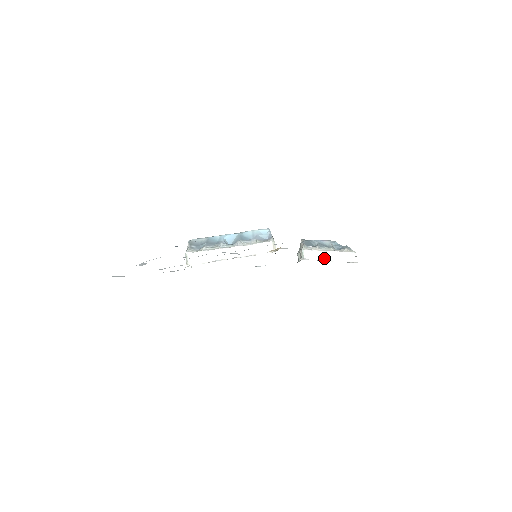
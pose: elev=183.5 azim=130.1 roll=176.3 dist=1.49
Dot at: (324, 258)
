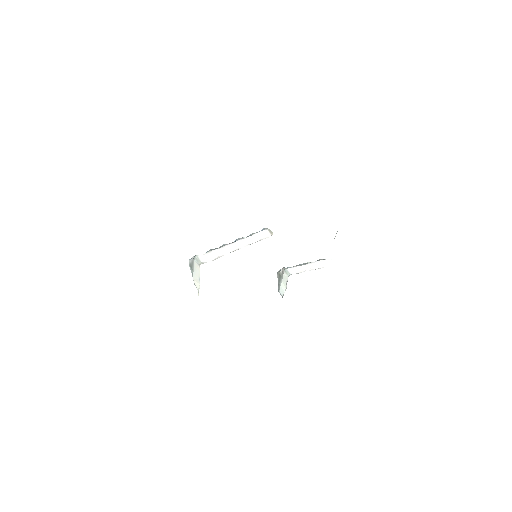
Dot at: (307, 270)
